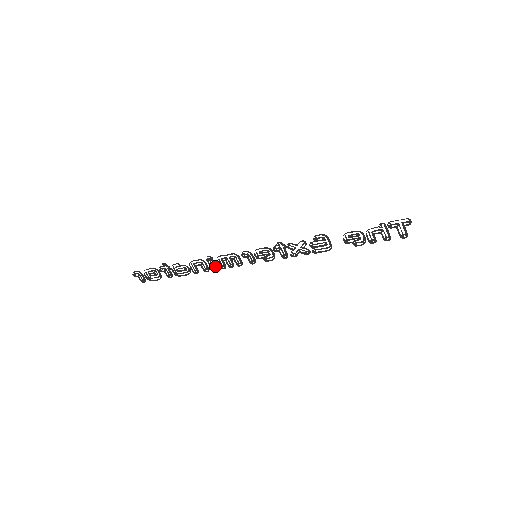
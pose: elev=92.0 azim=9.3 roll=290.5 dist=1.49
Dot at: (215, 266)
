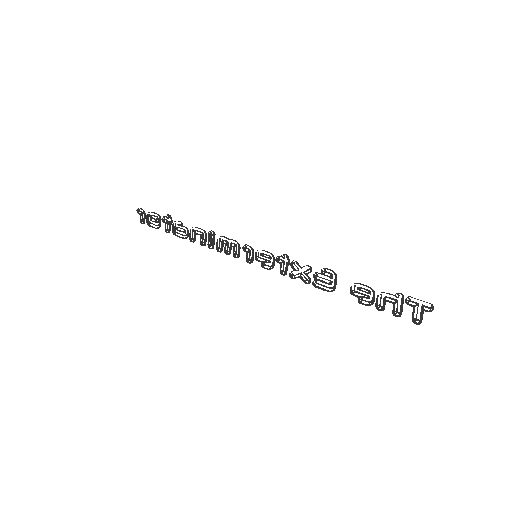
Dot at: (213, 244)
